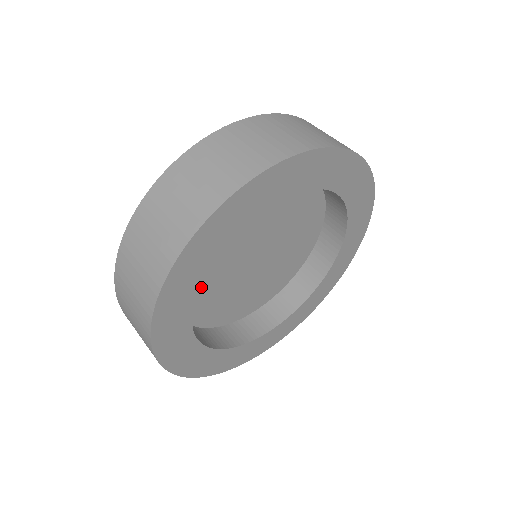
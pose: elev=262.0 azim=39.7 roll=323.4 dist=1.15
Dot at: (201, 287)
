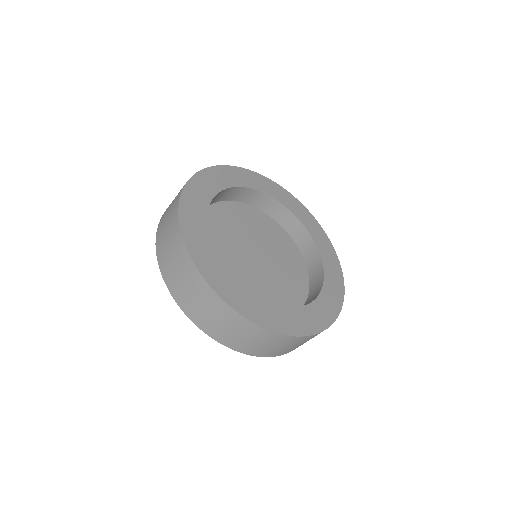
Dot at: occluded
